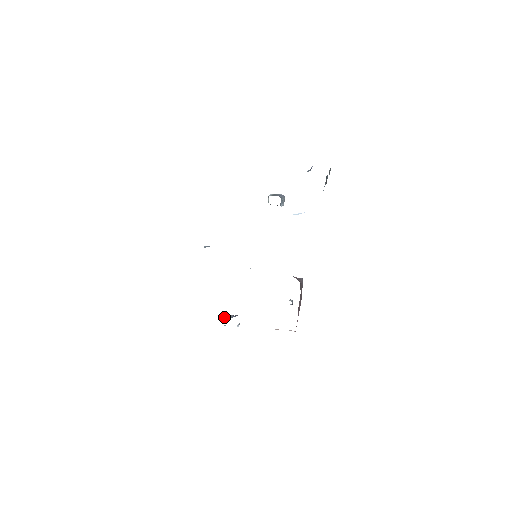
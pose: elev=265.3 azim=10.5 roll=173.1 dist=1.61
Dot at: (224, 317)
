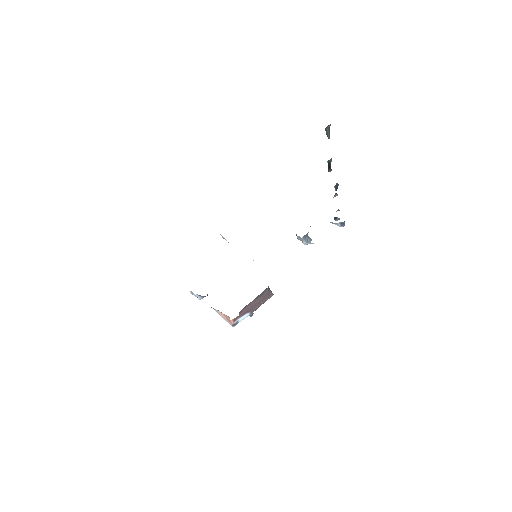
Dot at: occluded
